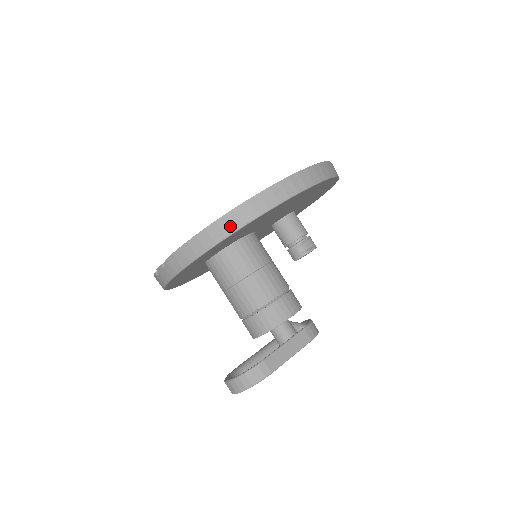
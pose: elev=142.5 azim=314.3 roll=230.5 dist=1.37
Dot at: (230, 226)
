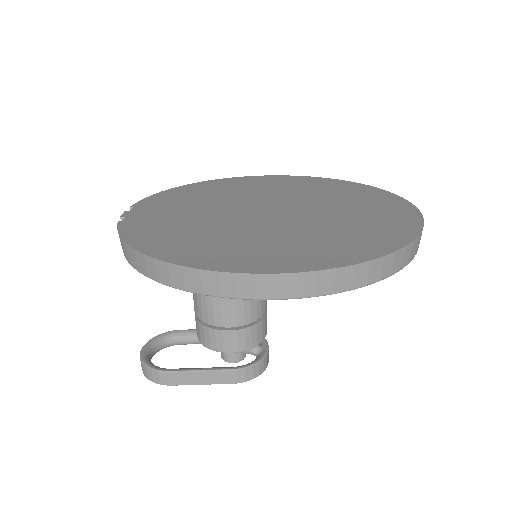
Dot at: (154, 273)
